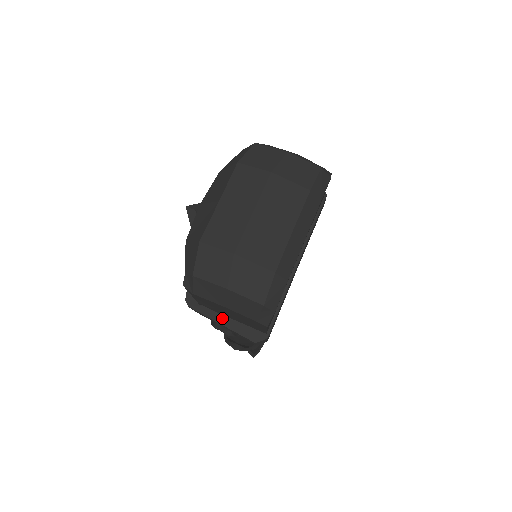
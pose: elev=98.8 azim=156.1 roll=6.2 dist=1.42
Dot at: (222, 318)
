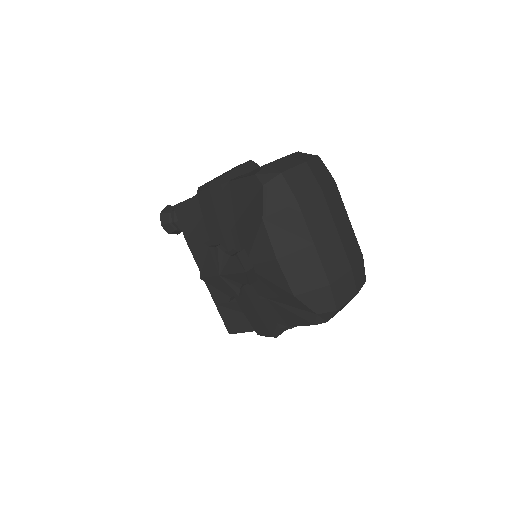
Dot at: occluded
